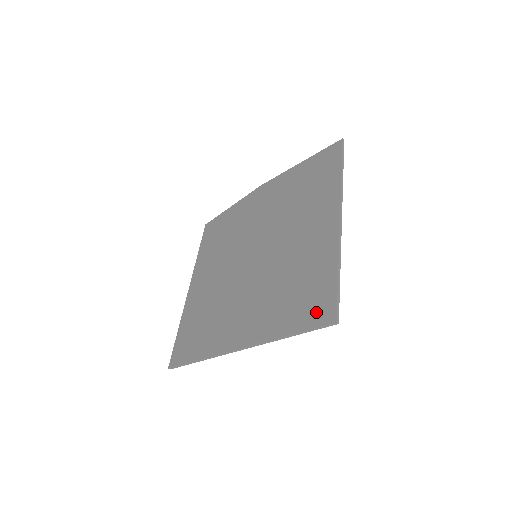
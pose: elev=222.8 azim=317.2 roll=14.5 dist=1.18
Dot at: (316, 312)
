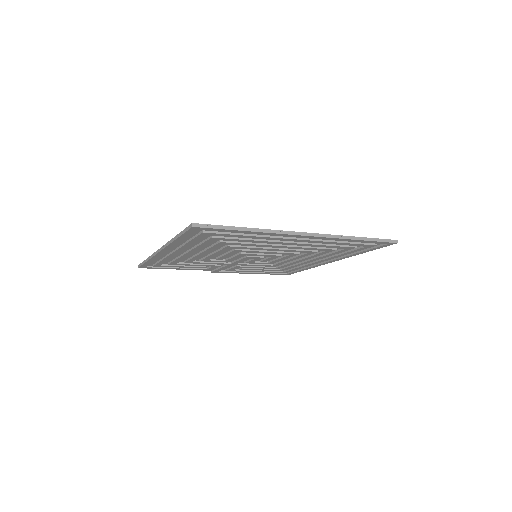
Dot at: occluded
